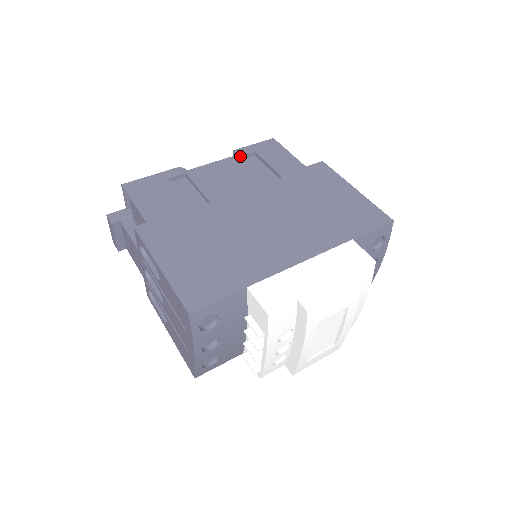
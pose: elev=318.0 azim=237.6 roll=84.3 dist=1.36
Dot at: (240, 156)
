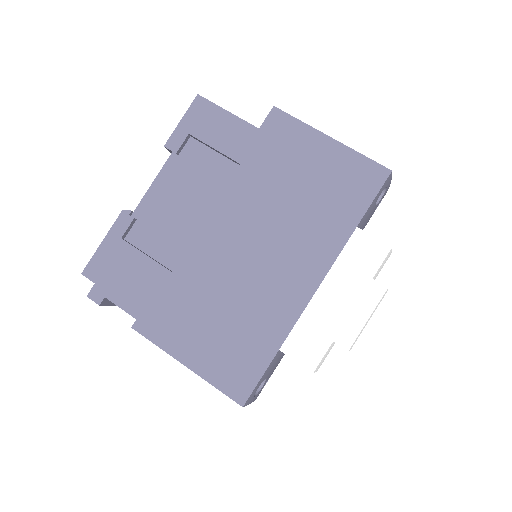
Dot at: (176, 152)
